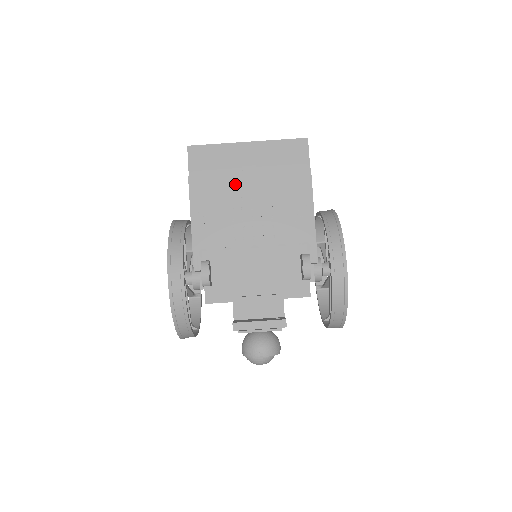
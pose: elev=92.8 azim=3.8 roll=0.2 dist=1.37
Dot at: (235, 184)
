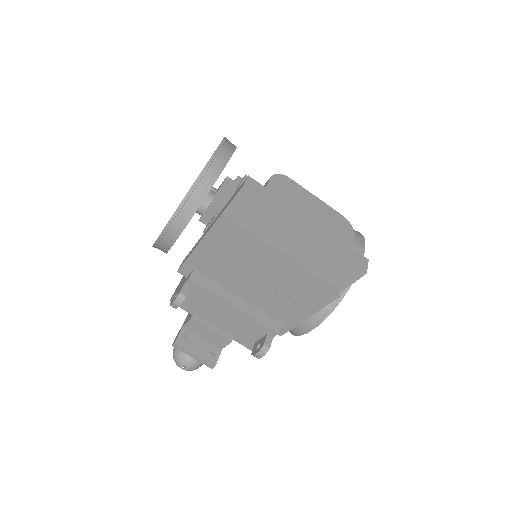
Dot at: (261, 255)
